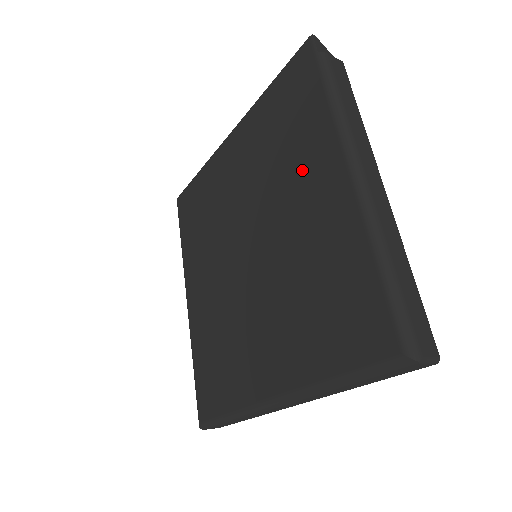
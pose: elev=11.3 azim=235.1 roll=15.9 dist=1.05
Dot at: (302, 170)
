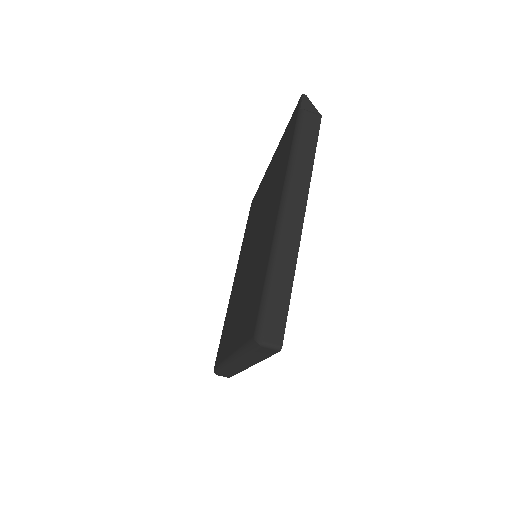
Dot at: (274, 198)
